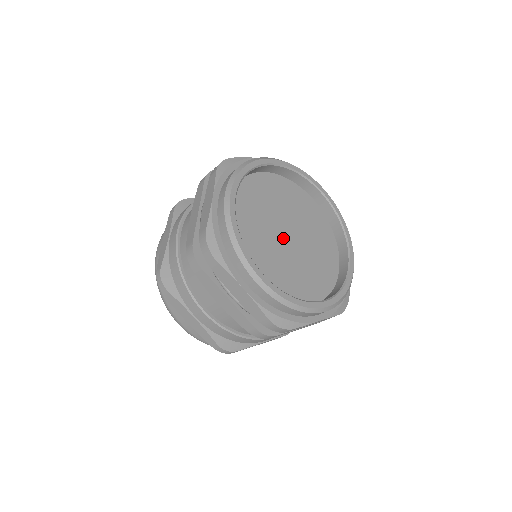
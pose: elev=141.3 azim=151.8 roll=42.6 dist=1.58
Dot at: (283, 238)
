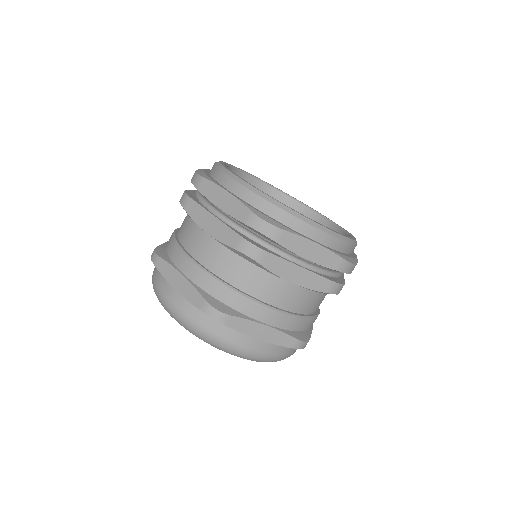
Dot at: occluded
